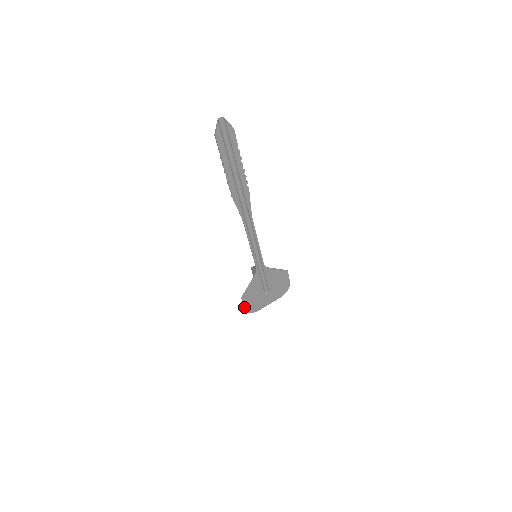
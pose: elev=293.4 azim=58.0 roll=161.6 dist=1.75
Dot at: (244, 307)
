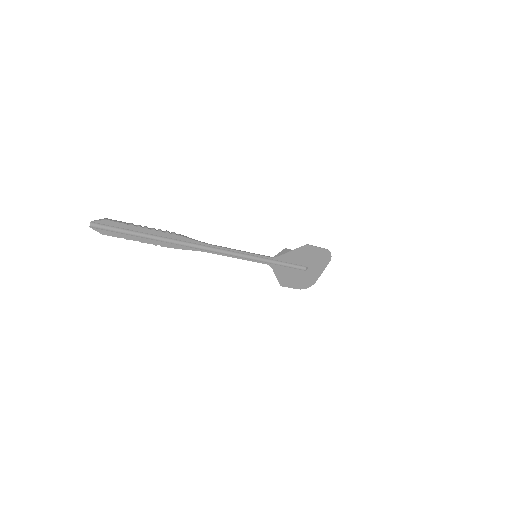
Dot at: (294, 288)
